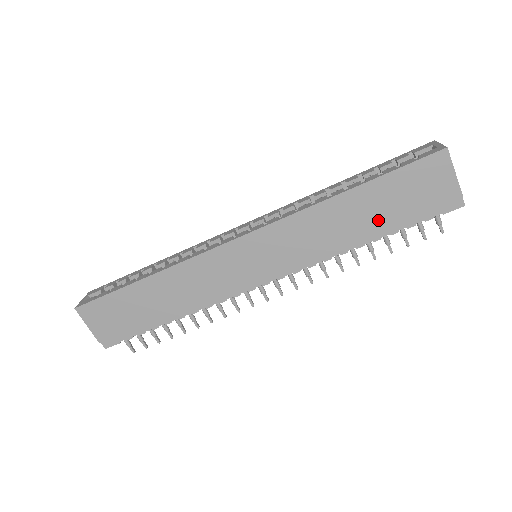
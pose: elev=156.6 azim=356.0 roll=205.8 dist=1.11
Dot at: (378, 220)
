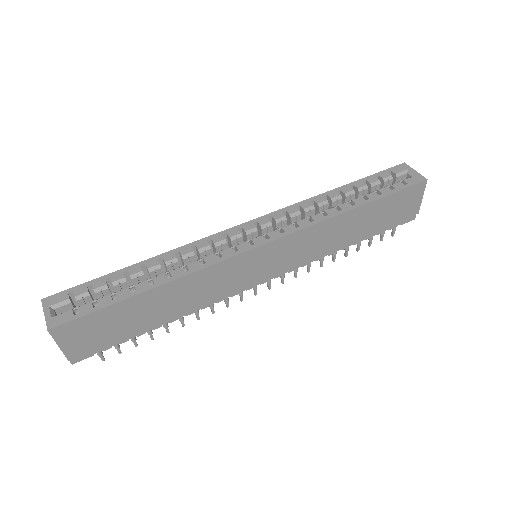
Dot at: (365, 230)
